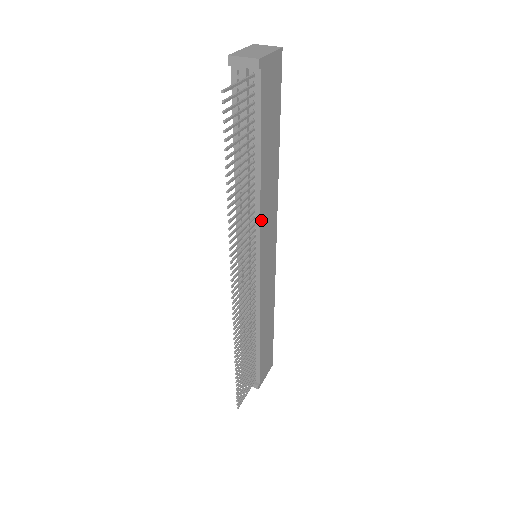
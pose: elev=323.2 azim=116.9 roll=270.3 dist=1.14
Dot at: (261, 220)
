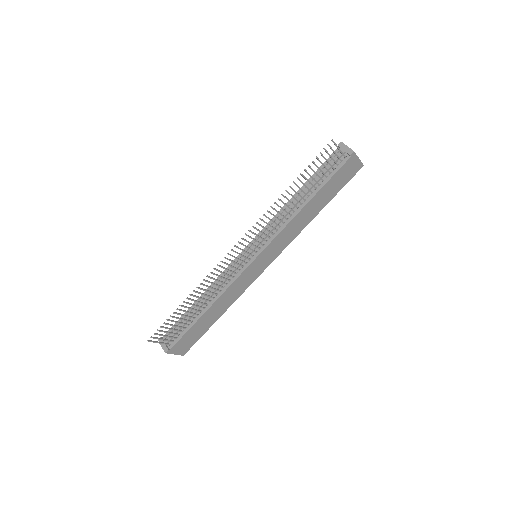
Dot at: (282, 231)
